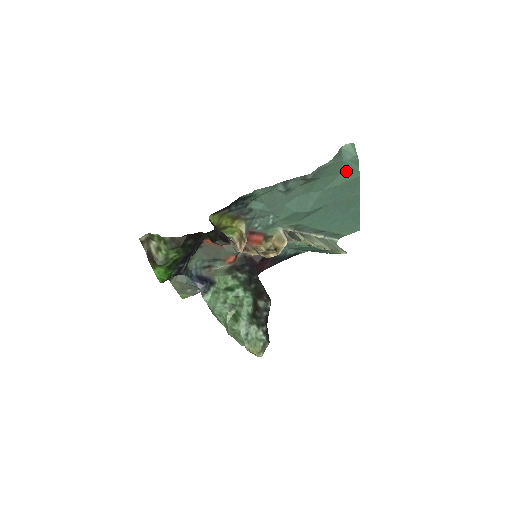
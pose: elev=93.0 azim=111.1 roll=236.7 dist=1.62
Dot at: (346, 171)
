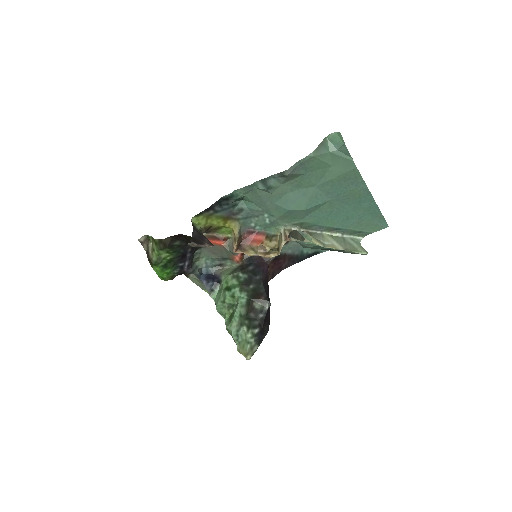
Dot at: (337, 163)
